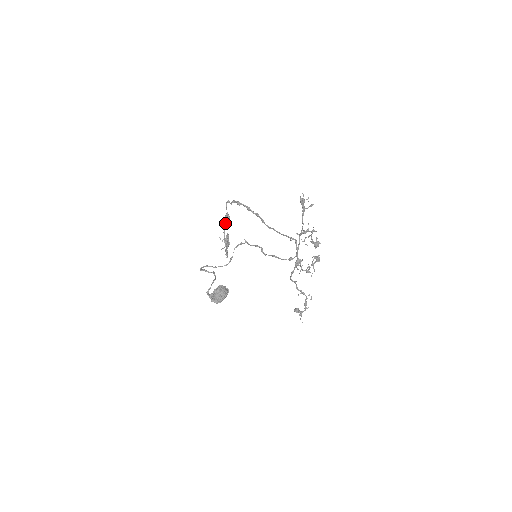
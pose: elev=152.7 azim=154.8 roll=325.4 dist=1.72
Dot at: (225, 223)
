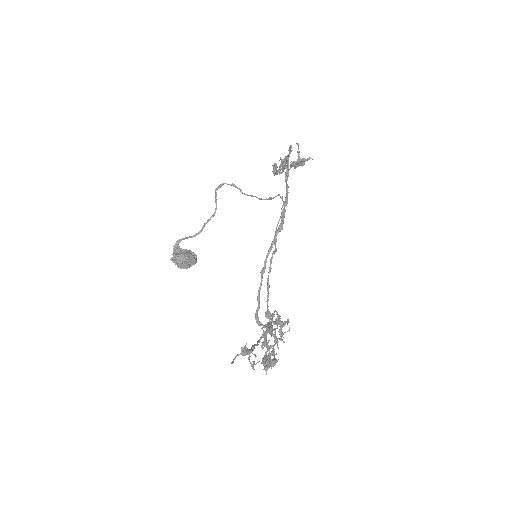
Dot at: (283, 160)
